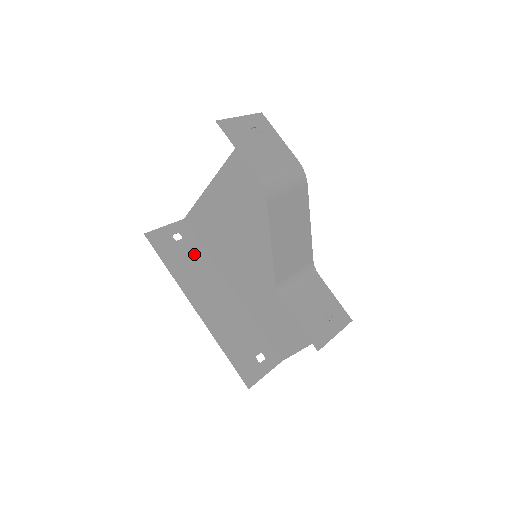
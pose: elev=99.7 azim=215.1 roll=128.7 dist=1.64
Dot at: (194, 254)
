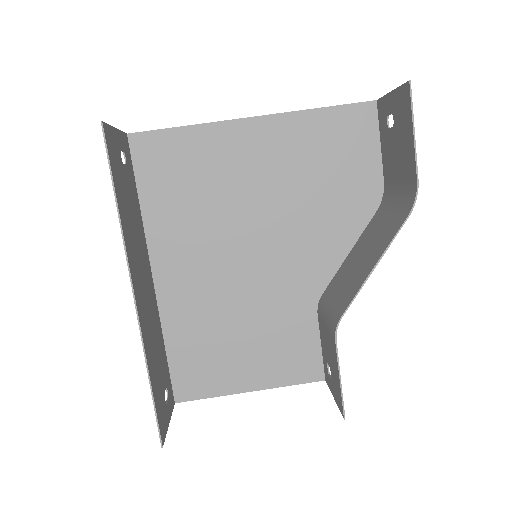
Dot at: (133, 199)
